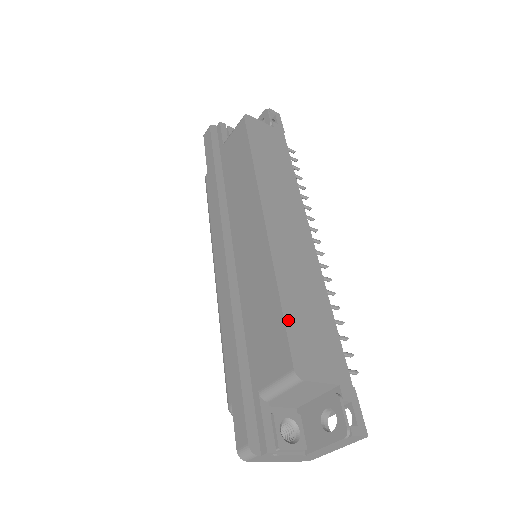
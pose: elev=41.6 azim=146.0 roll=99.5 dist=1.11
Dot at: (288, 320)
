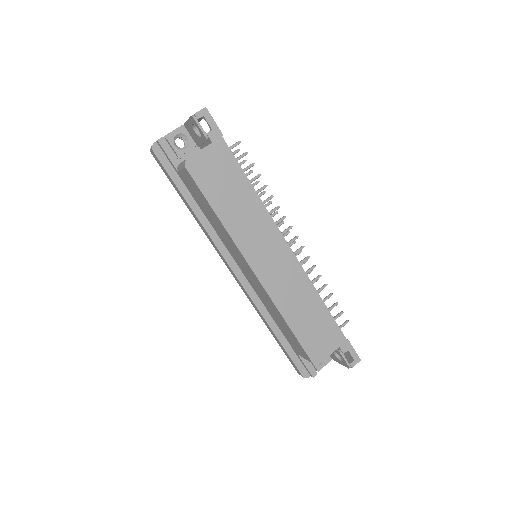
Dot at: (299, 337)
